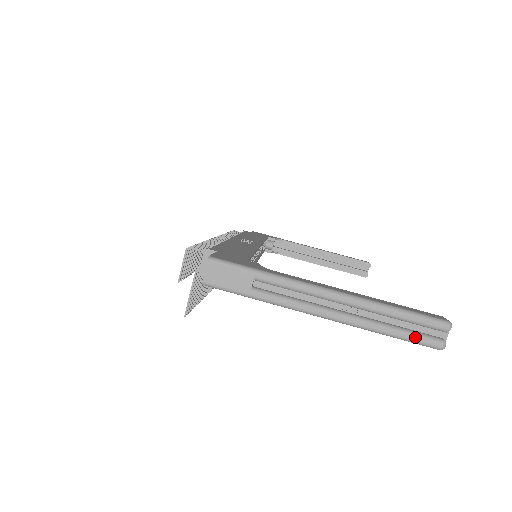
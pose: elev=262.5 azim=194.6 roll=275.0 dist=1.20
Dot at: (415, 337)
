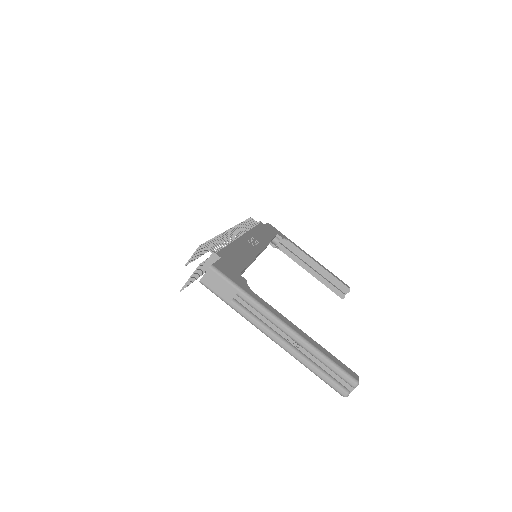
Dot at: (330, 381)
